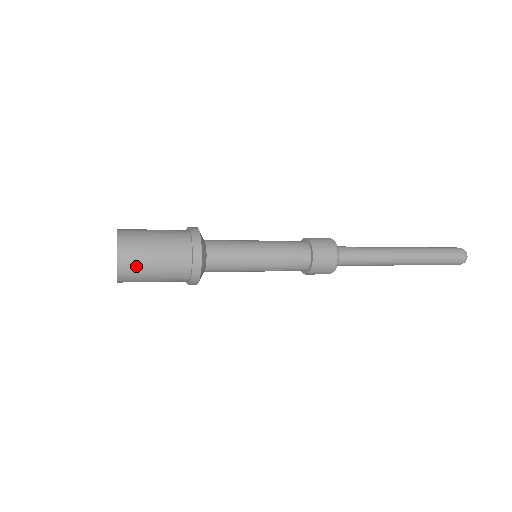
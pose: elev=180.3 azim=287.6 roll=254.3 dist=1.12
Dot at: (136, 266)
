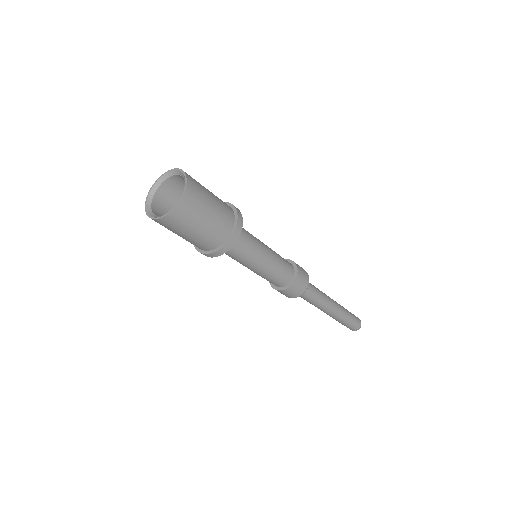
Dot at: (182, 222)
